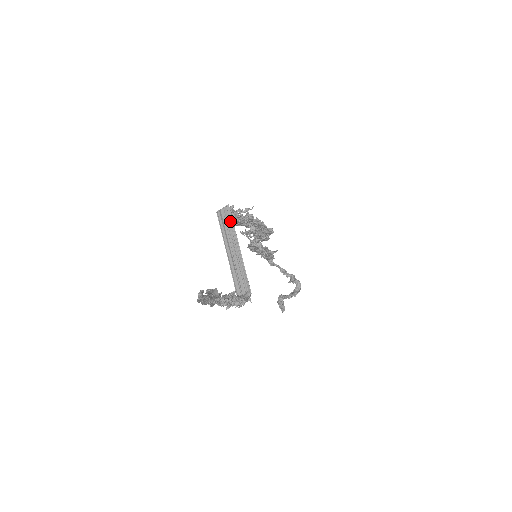
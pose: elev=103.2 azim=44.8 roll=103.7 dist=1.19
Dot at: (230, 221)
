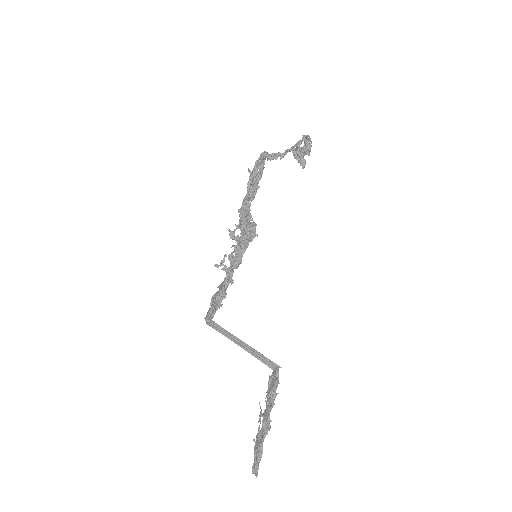
Dot at: (223, 330)
